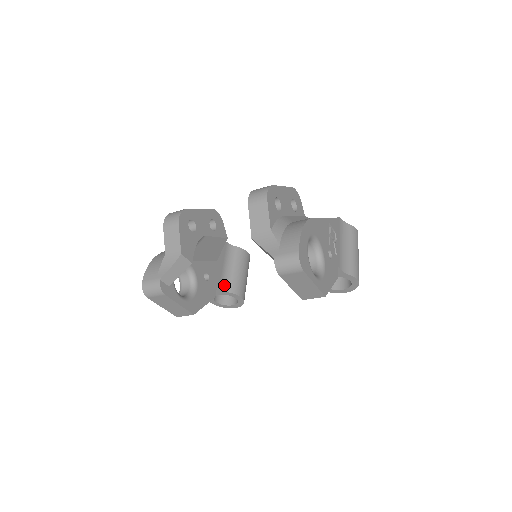
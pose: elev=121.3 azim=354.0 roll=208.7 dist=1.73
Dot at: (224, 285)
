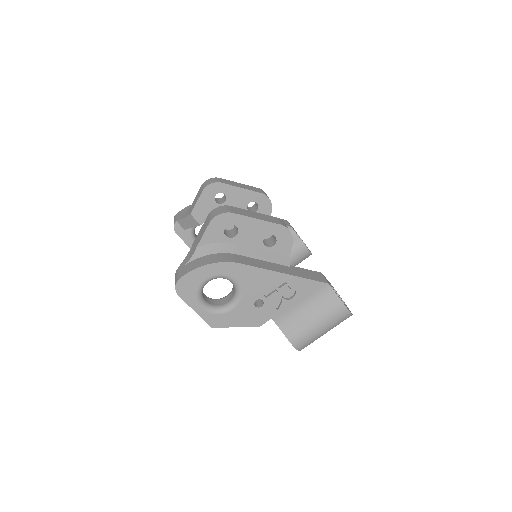
Dot at: occluded
